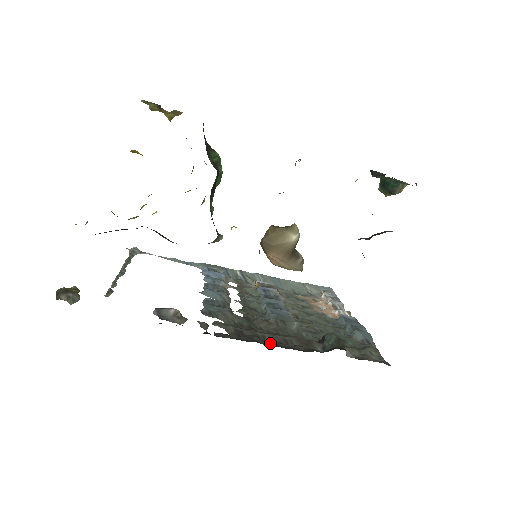
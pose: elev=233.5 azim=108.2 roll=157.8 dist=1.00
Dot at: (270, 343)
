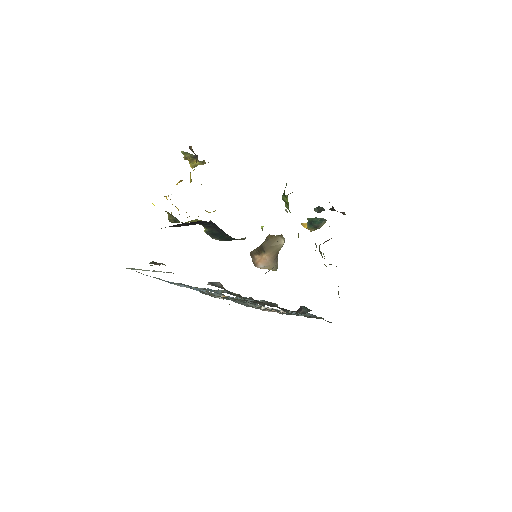
Dot at: occluded
